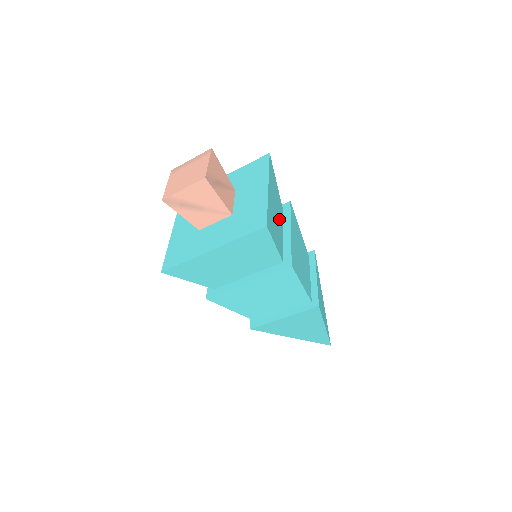
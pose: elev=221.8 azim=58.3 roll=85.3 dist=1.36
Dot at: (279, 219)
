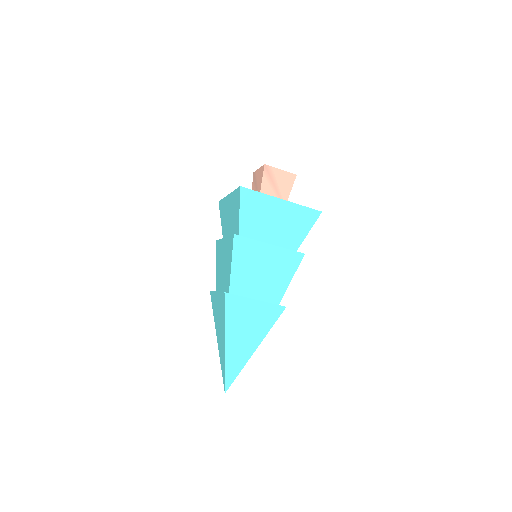
Dot at: occluded
